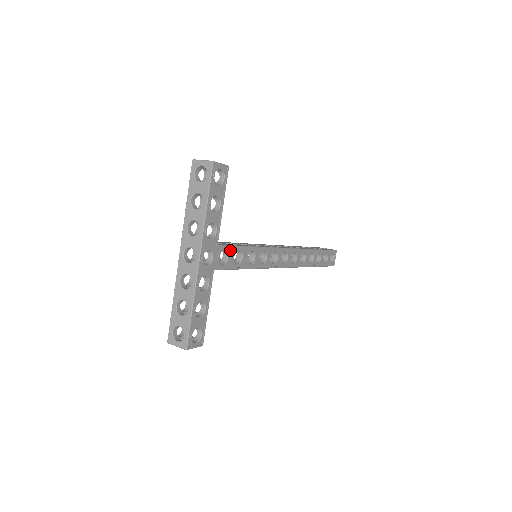
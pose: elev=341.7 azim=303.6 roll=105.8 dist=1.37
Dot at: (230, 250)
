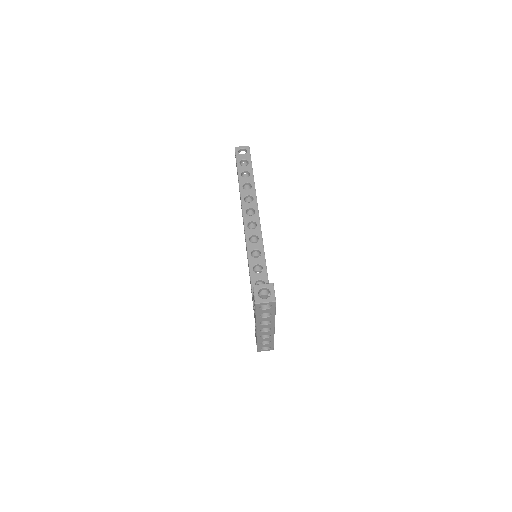
Dot at: occluded
